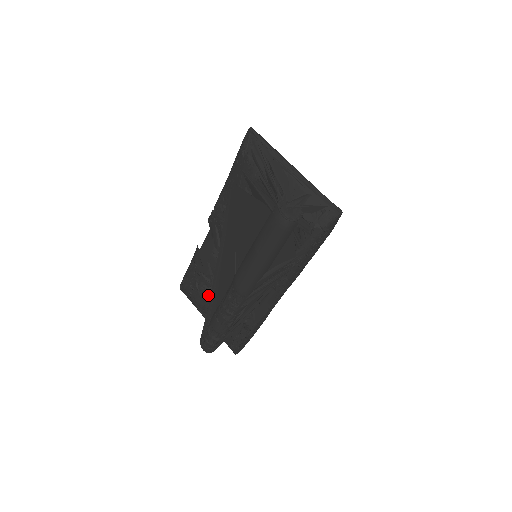
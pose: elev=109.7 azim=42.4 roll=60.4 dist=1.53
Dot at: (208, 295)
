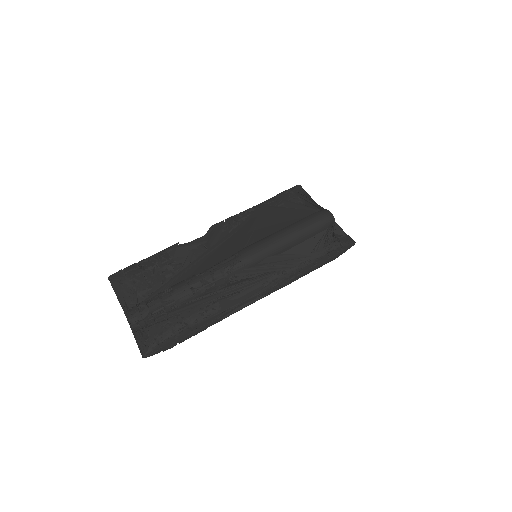
Dot at: (167, 277)
